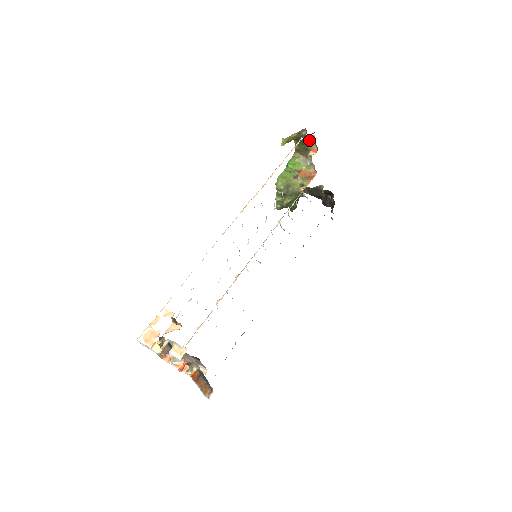
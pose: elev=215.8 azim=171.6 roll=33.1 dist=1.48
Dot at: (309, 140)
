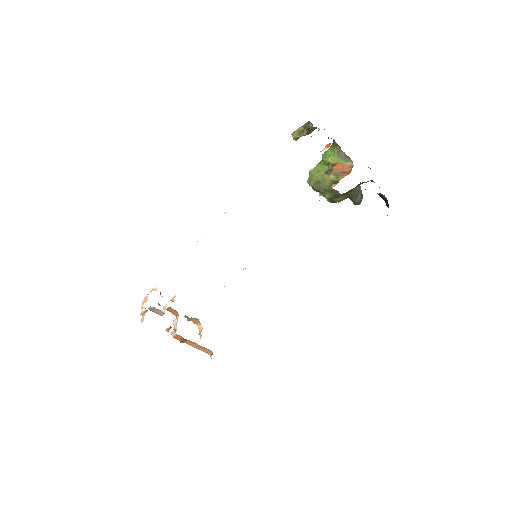
Dot at: occluded
